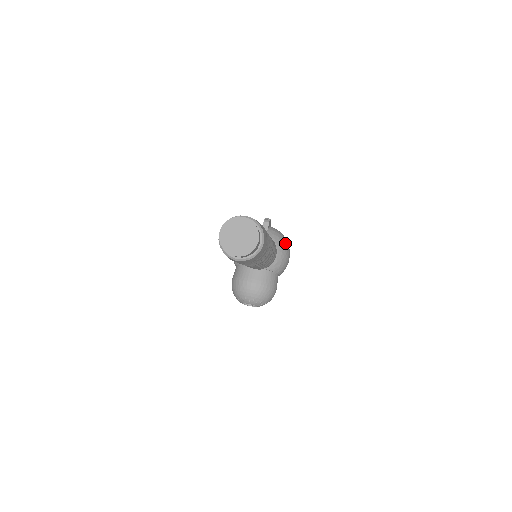
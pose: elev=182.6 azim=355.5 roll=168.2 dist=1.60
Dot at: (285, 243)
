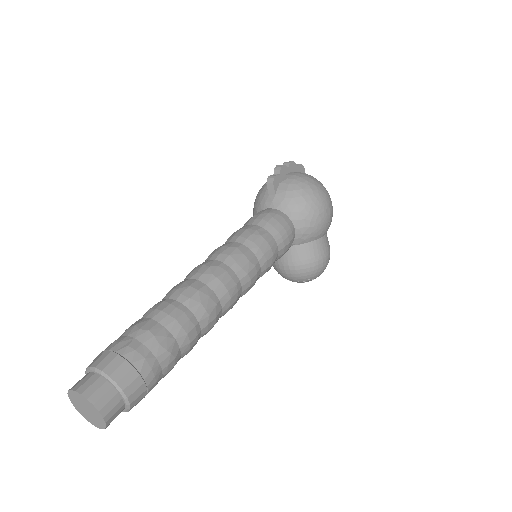
Dot at: (307, 200)
